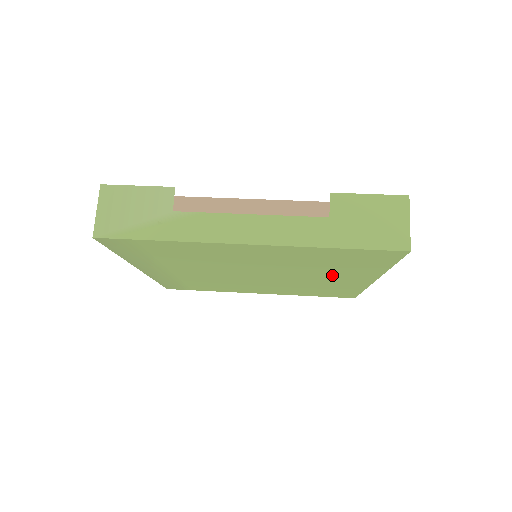
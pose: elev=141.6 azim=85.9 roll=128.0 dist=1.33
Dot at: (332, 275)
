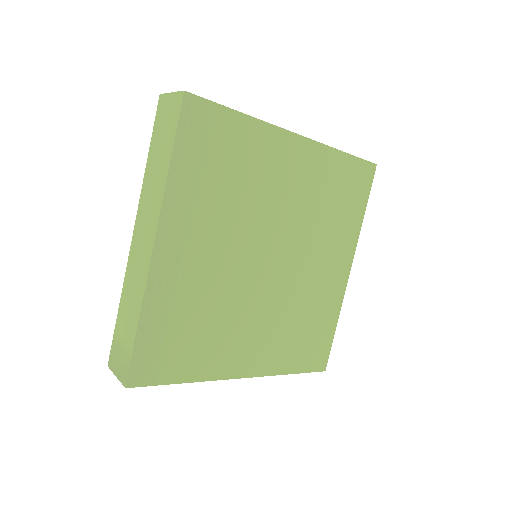
Dot at: (327, 250)
